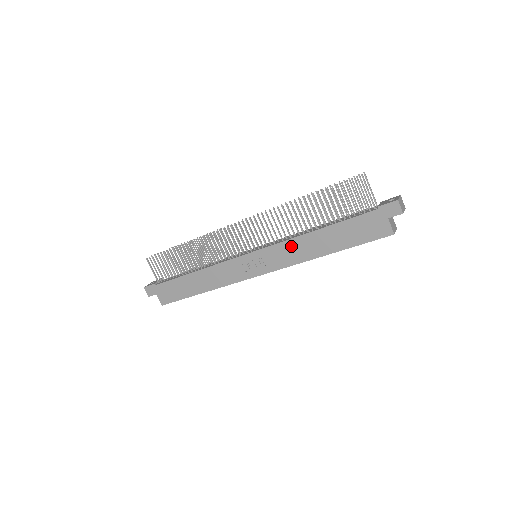
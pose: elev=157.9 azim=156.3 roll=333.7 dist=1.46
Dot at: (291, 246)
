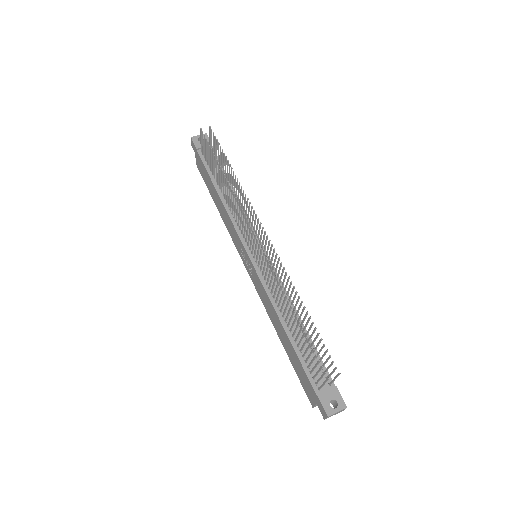
Dot at: (268, 301)
